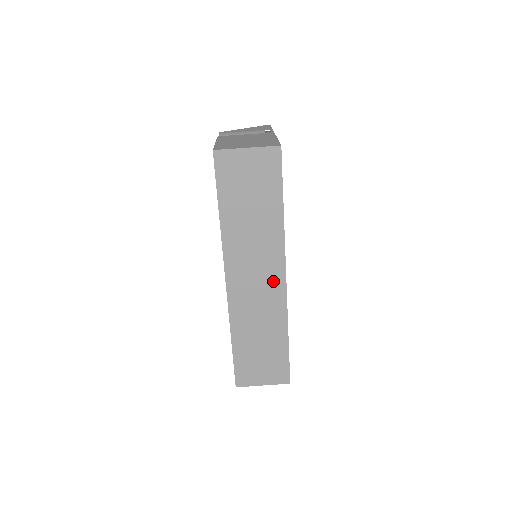
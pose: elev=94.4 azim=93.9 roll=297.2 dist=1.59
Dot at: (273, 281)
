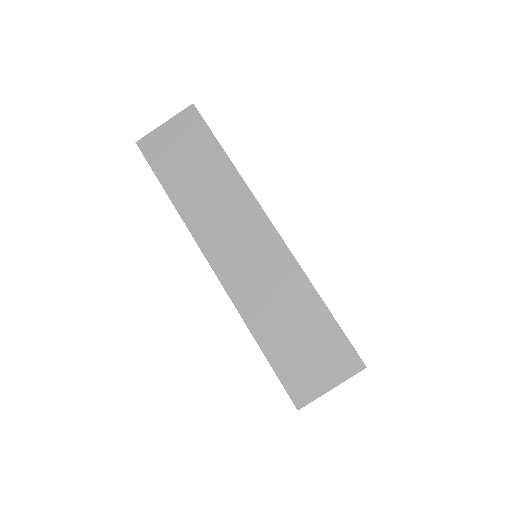
Dot at: (261, 236)
